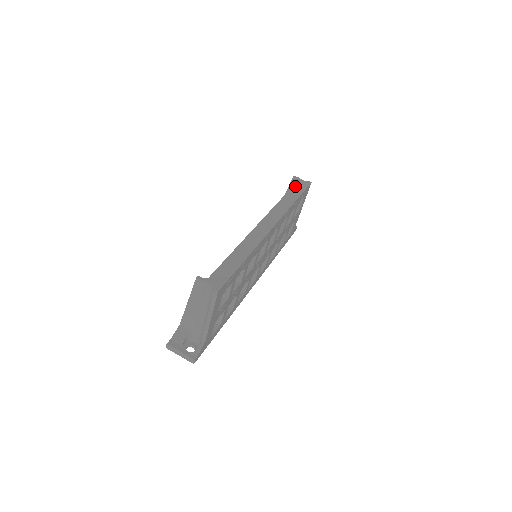
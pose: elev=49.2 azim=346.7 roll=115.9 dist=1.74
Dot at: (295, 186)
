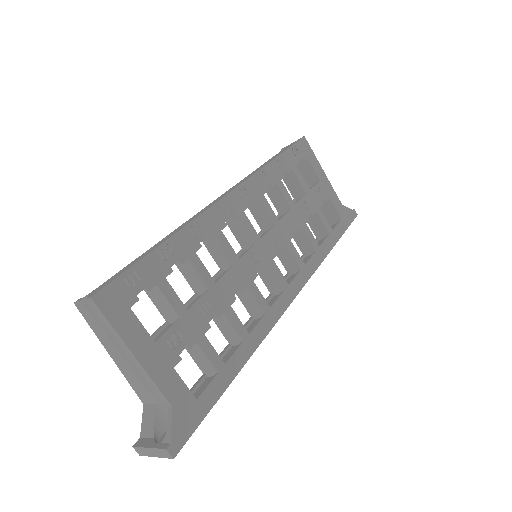
Dot at: (279, 152)
